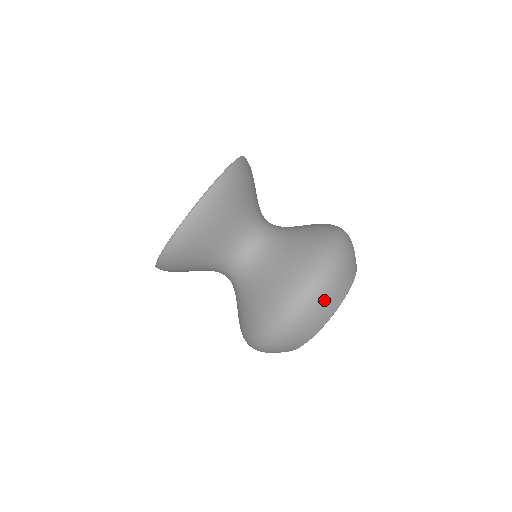
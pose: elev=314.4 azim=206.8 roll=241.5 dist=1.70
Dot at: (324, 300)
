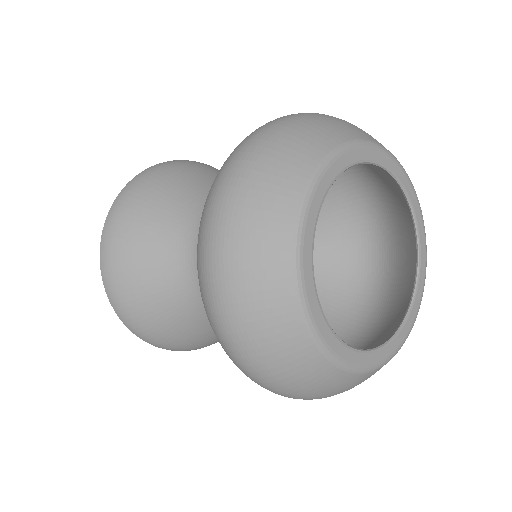
Dot at: (297, 124)
